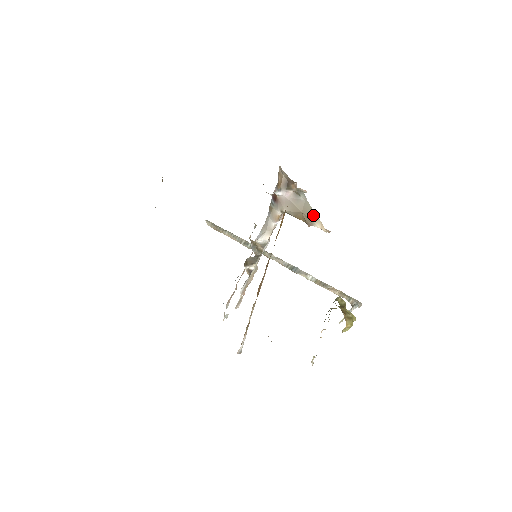
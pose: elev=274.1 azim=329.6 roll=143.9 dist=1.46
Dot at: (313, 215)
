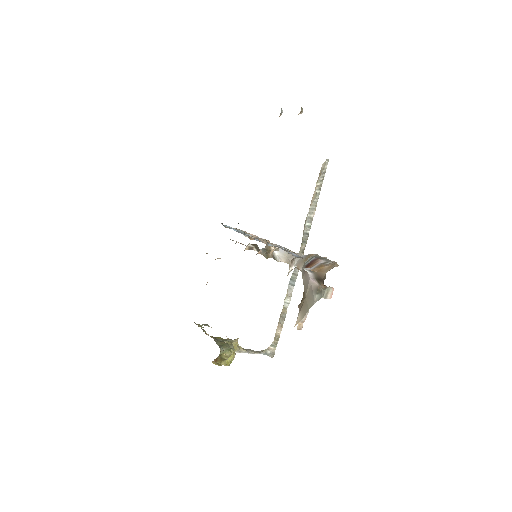
Dot at: (305, 311)
